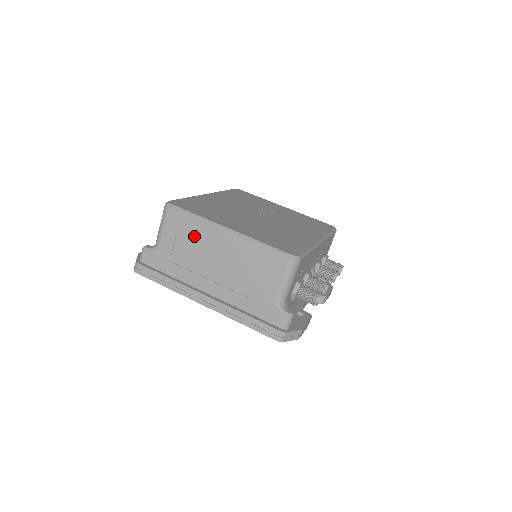
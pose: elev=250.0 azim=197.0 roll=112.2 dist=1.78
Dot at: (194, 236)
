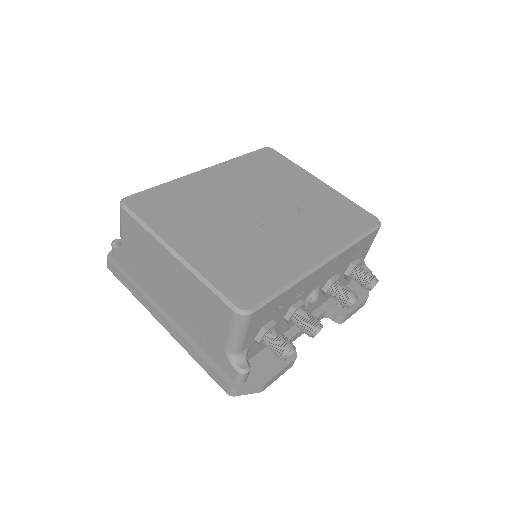
Dot at: (147, 248)
